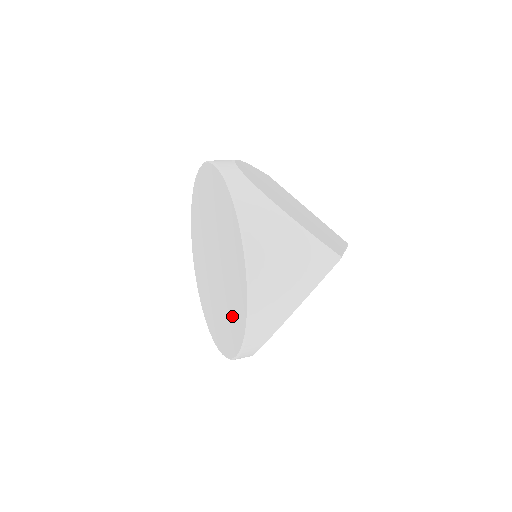
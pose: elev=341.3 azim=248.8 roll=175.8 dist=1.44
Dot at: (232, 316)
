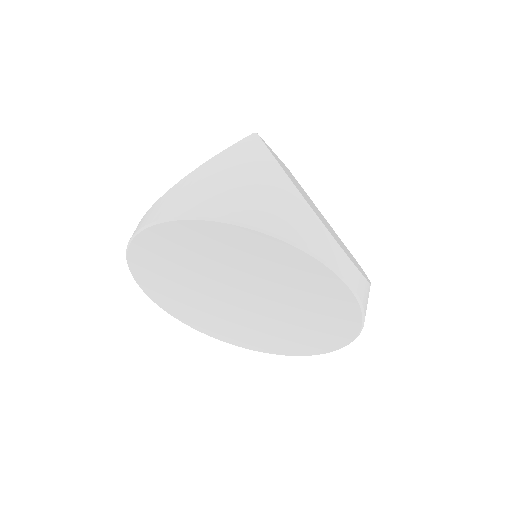
Dot at: (269, 340)
